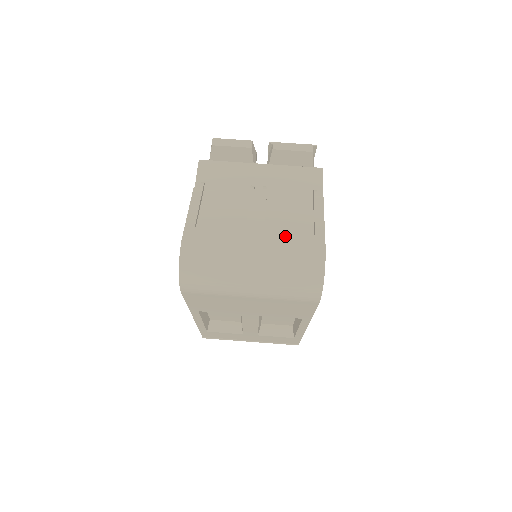
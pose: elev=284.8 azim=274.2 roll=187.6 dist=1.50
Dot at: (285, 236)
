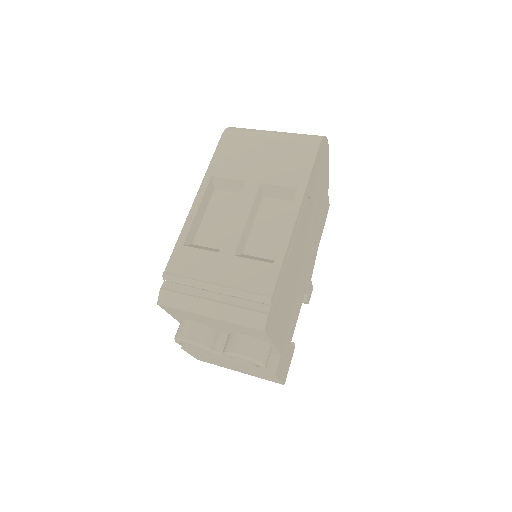
Dot at: occluded
